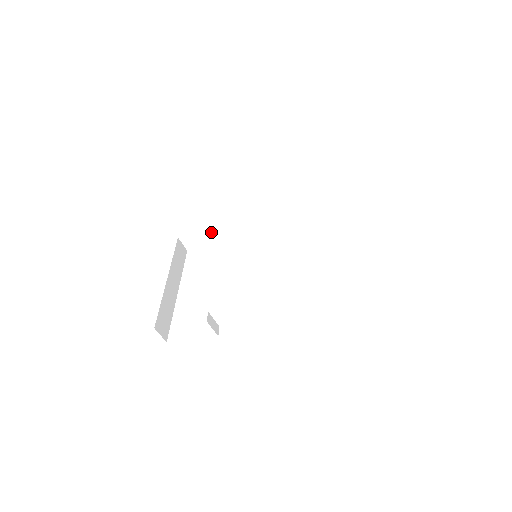
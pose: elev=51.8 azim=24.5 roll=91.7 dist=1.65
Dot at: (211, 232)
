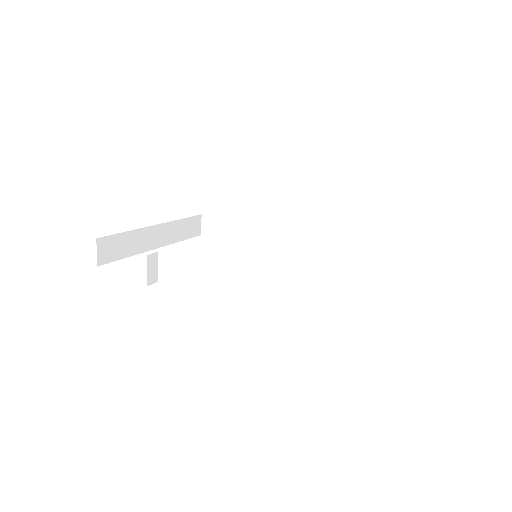
Dot at: (235, 229)
